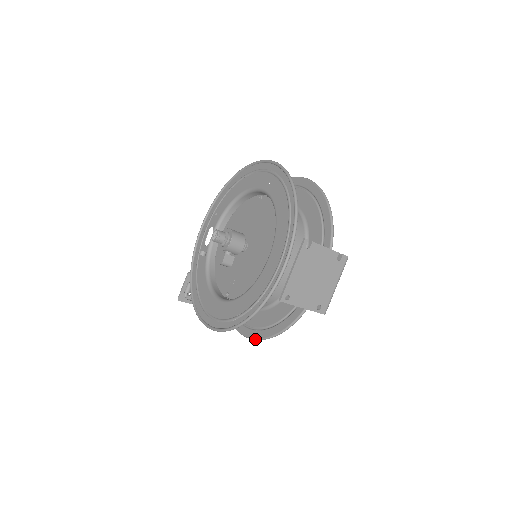
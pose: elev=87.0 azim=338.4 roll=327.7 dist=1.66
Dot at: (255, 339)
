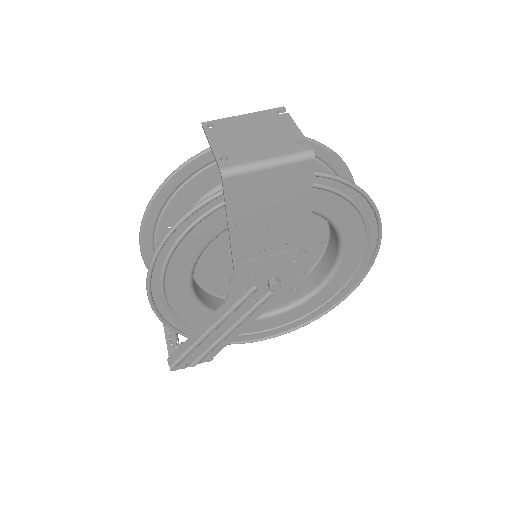
Dot at: (148, 271)
